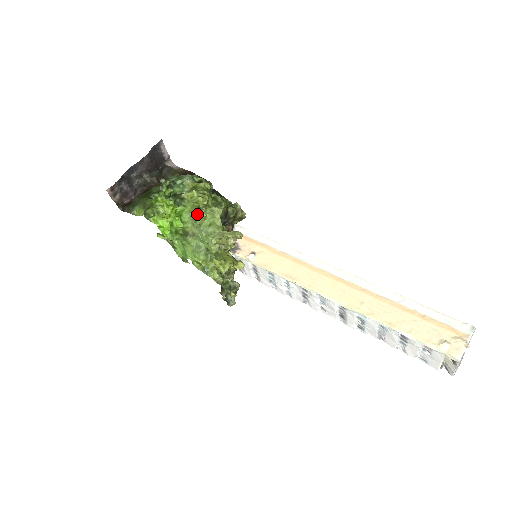
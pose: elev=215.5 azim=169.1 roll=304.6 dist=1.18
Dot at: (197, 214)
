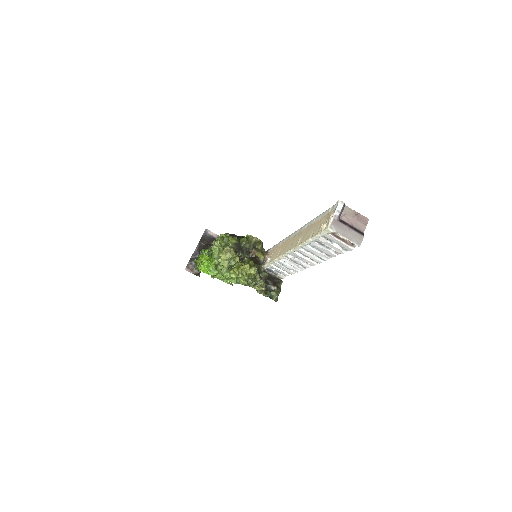
Dot at: occluded
